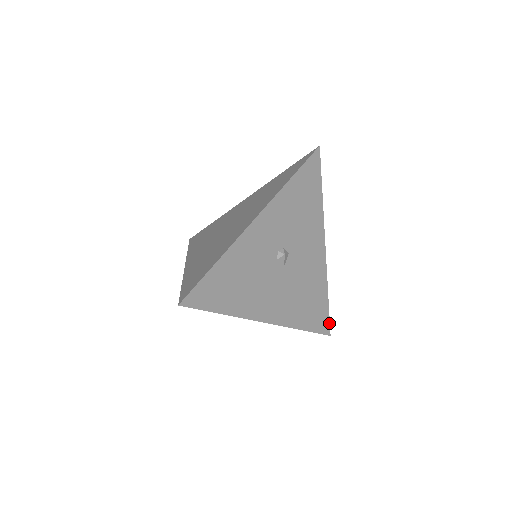
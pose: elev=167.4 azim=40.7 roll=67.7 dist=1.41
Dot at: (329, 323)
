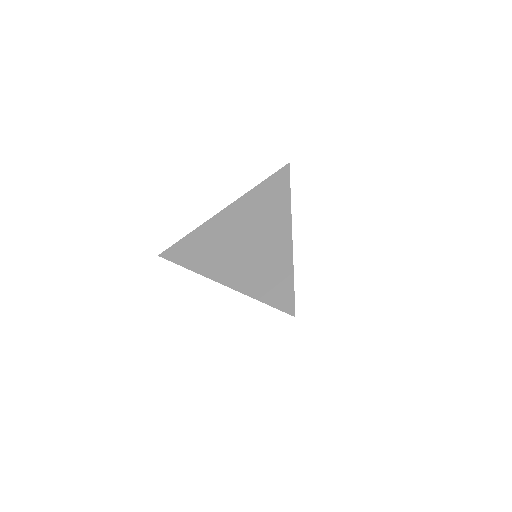
Dot at: occluded
